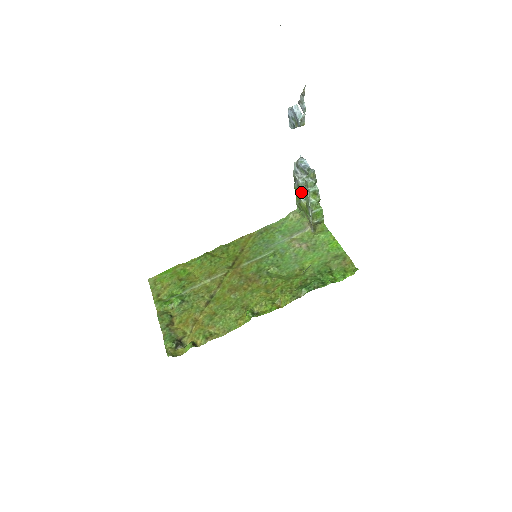
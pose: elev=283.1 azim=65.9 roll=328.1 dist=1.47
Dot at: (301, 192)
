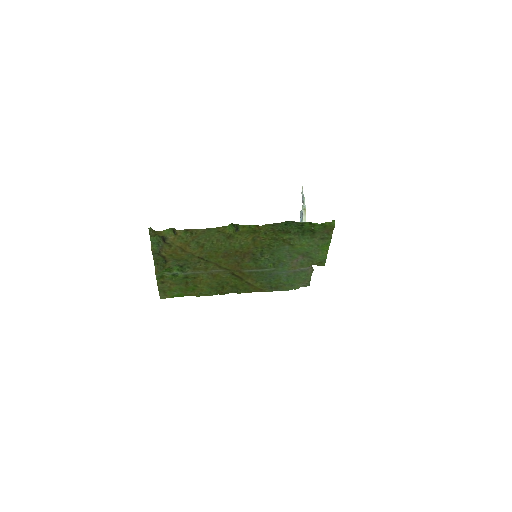
Dot at: occluded
